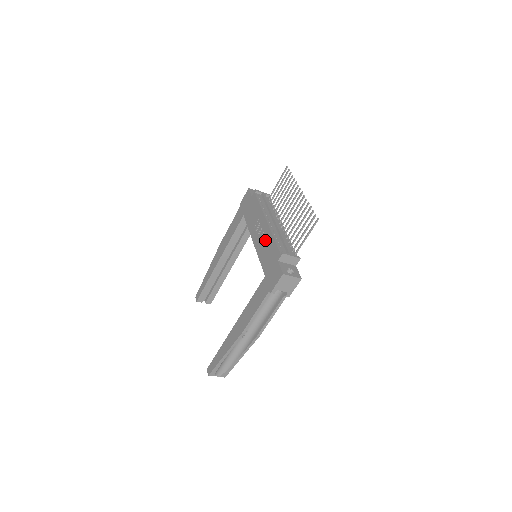
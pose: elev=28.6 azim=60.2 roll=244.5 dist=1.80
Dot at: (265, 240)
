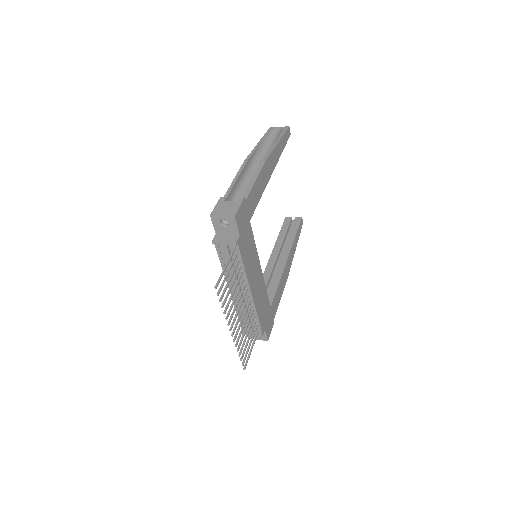
Dot at: occluded
